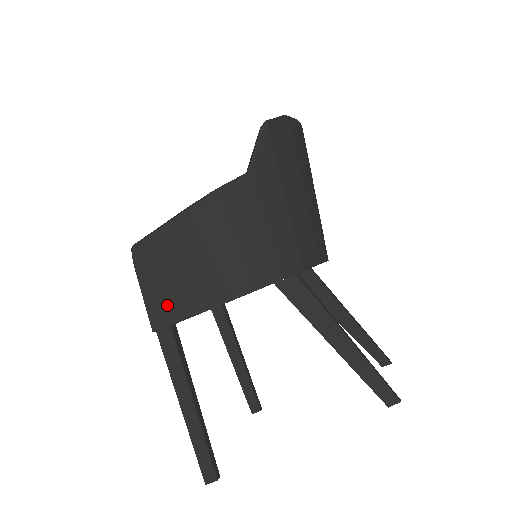
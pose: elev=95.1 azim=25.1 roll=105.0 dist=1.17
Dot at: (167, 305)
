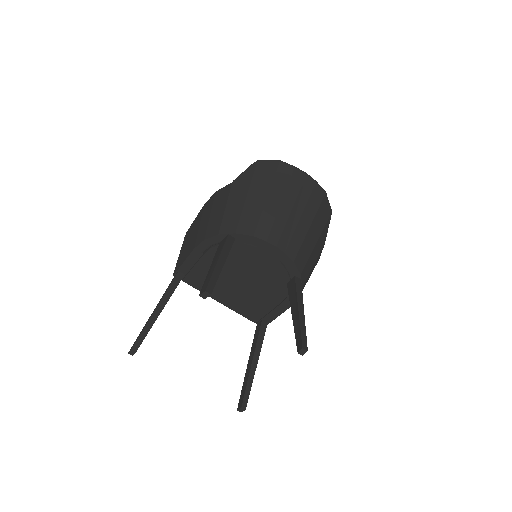
Dot at: (181, 258)
